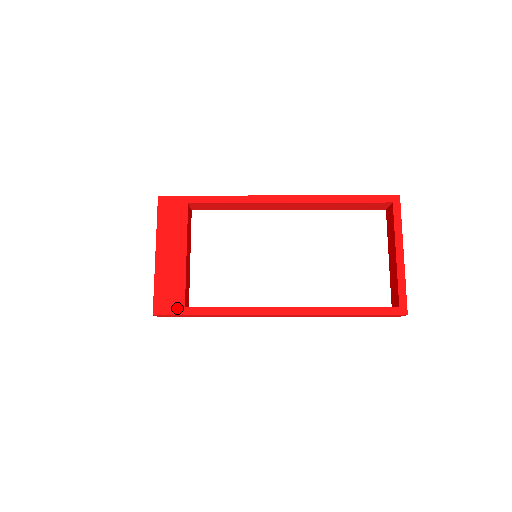
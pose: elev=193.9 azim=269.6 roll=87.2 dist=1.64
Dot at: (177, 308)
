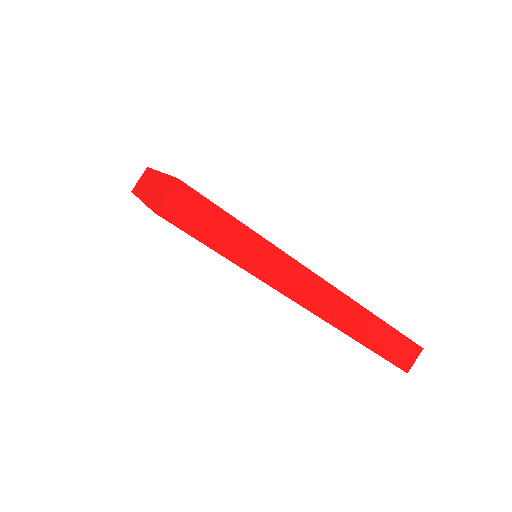
Dot at: occluded
